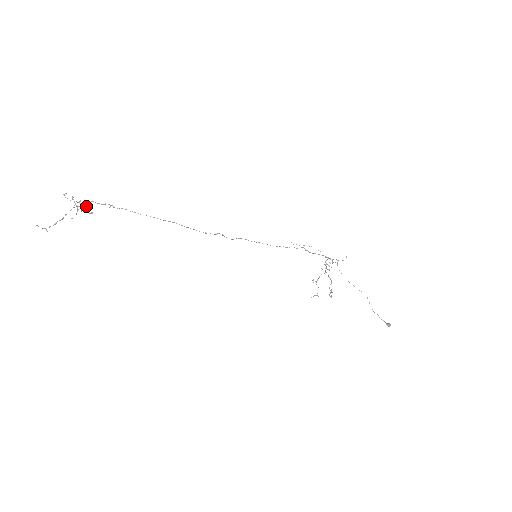
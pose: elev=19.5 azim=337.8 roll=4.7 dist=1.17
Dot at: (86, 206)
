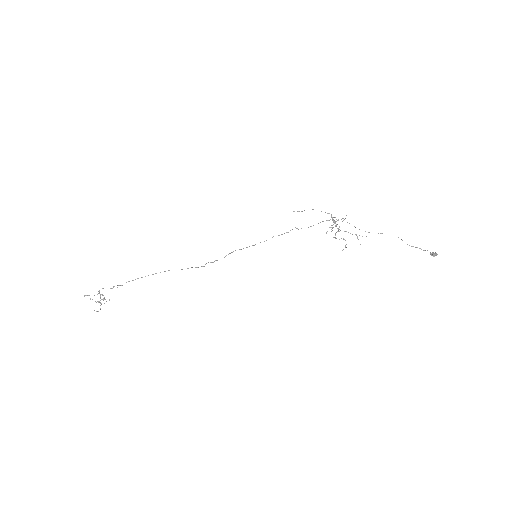
Dot at: occluded
